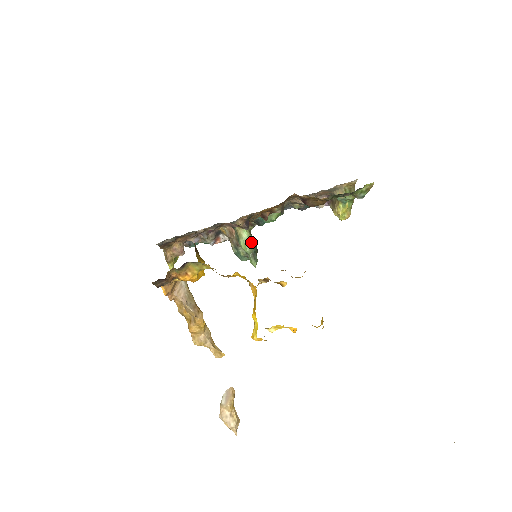
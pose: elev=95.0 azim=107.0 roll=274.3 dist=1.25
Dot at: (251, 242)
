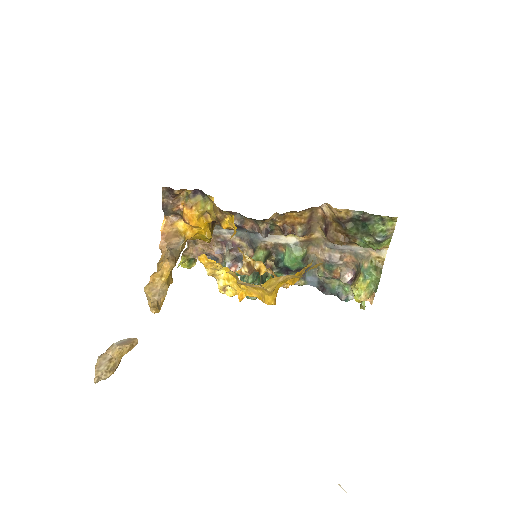
Dot at: occluded
